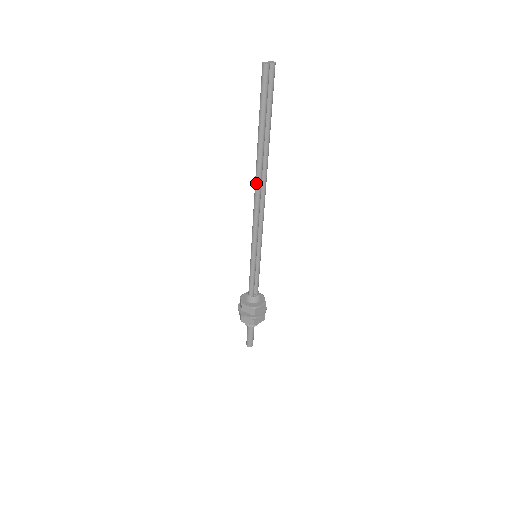
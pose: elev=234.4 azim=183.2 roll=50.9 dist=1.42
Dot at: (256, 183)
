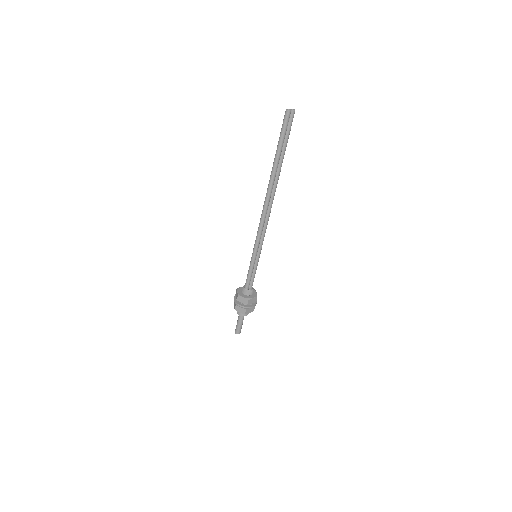
Dot at: (266, 197)
